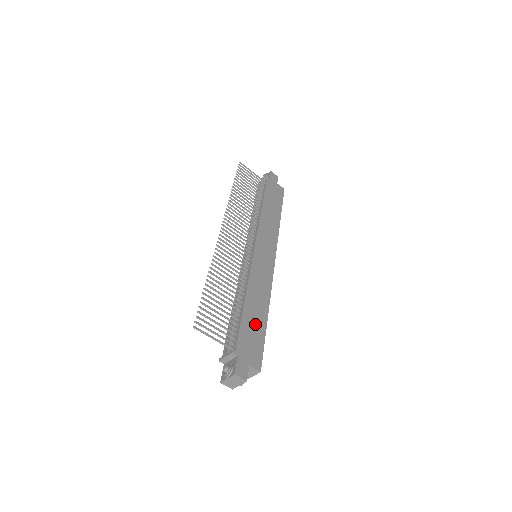
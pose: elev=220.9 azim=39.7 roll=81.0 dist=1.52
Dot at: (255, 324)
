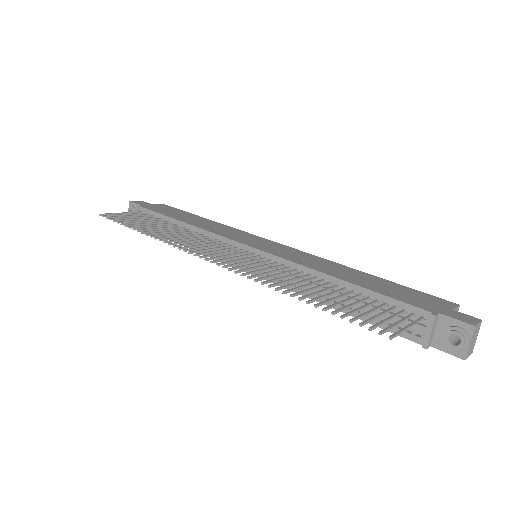
Dot at: (379, 284)
